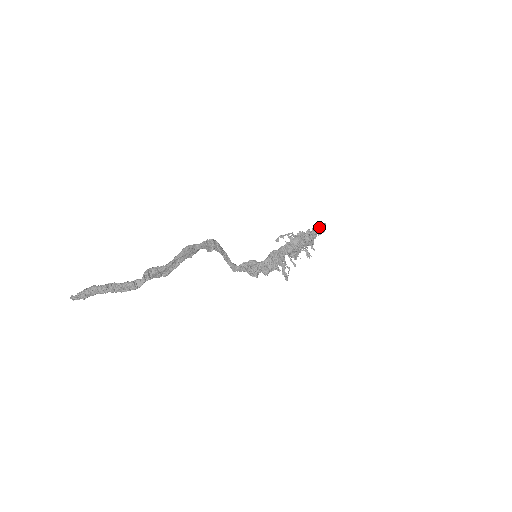
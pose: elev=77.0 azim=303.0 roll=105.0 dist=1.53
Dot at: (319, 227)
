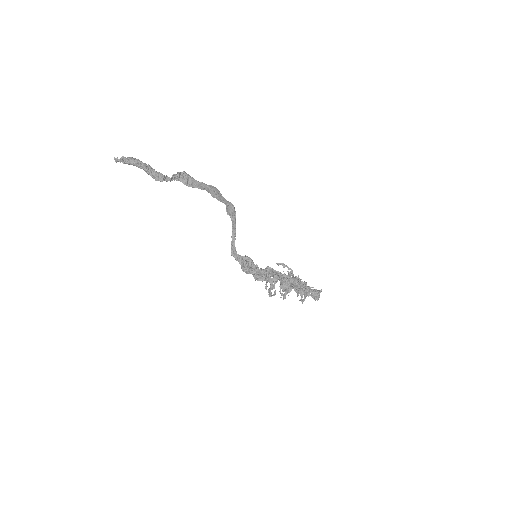
Dot at: (315, 290)
